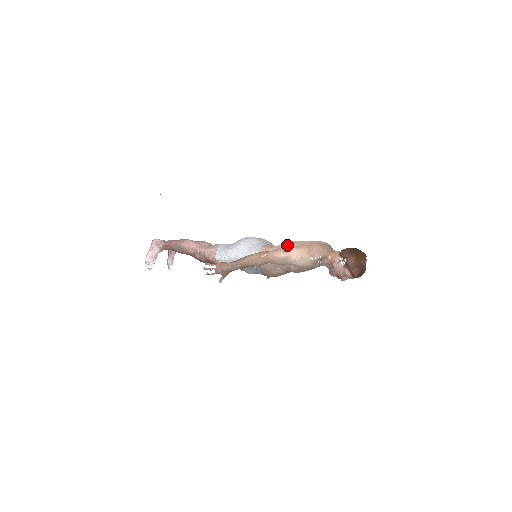
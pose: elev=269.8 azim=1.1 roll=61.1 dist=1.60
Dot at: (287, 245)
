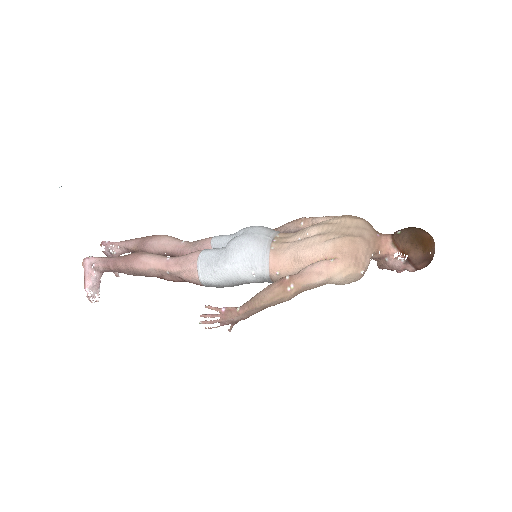
Dot at: (314, 252)
